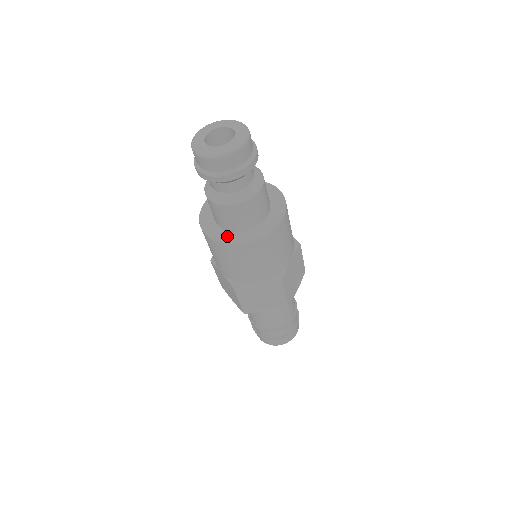
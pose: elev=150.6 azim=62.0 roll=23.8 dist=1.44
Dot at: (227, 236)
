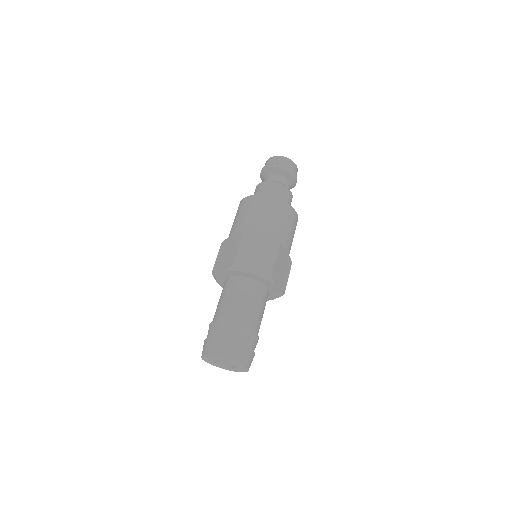
Dot at: occluded
